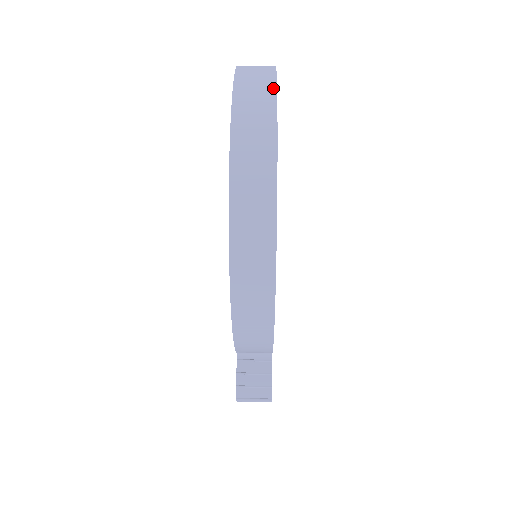
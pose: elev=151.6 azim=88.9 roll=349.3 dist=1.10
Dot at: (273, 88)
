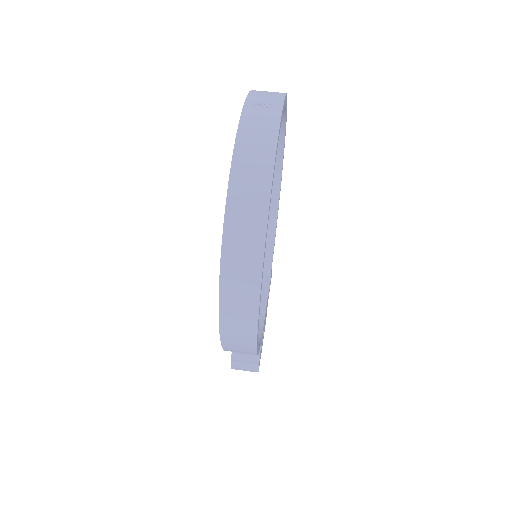
Dot at: (269, 177)
